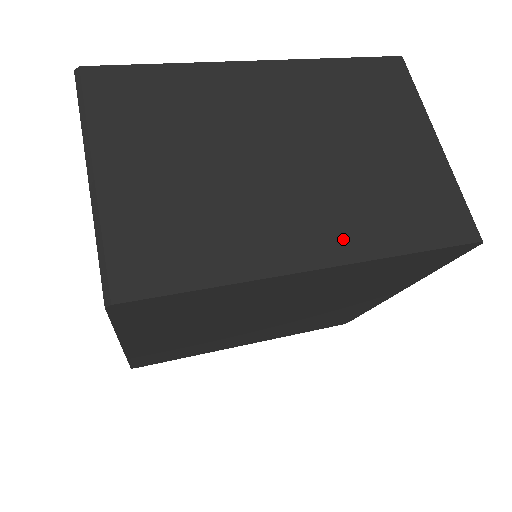
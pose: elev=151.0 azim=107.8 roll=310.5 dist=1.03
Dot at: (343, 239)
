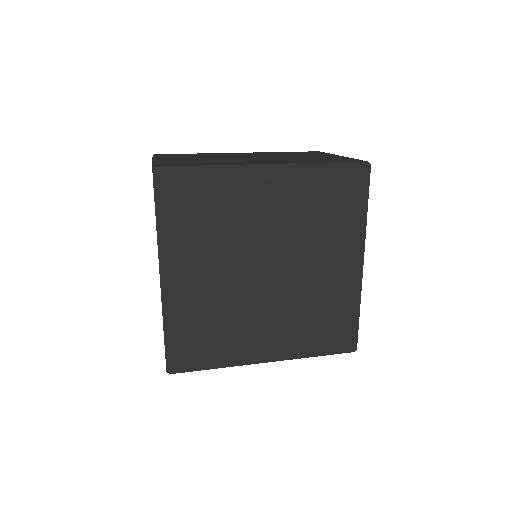
Dot at: (282, 162)
